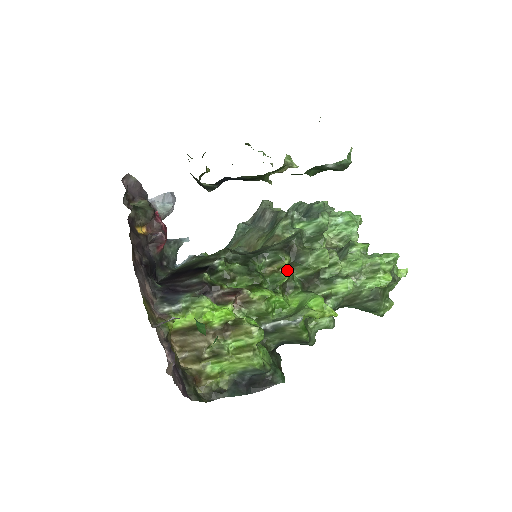
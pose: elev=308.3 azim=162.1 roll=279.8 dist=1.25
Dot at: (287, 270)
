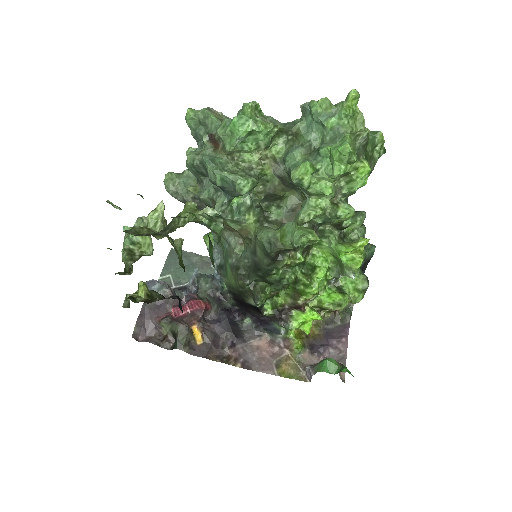
Dot at: occluded
